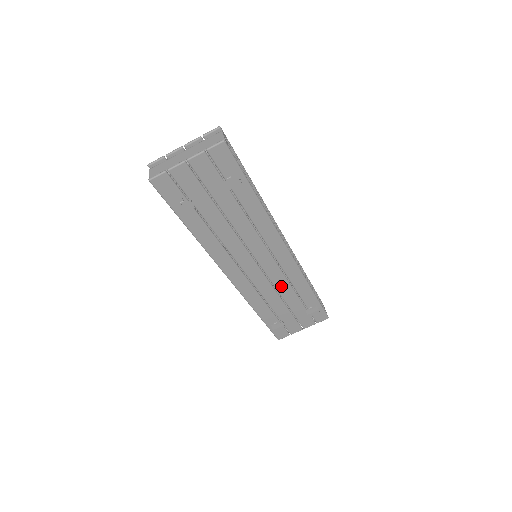
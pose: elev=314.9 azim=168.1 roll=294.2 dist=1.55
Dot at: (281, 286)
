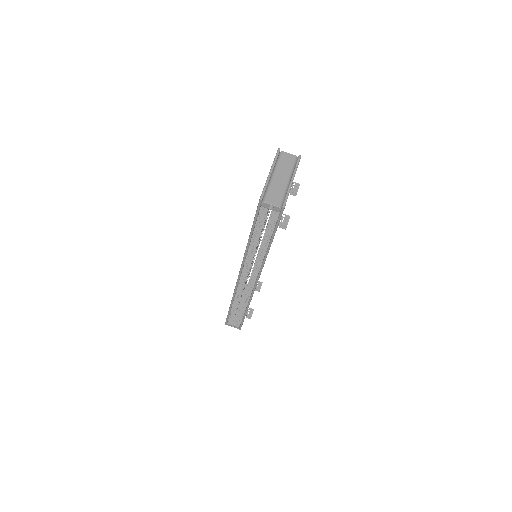
Dot at: occluded
